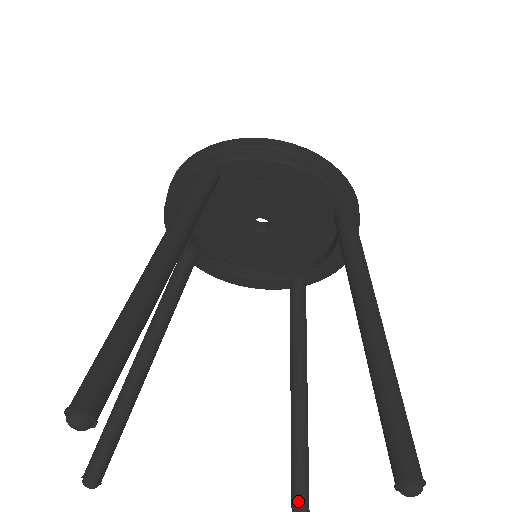
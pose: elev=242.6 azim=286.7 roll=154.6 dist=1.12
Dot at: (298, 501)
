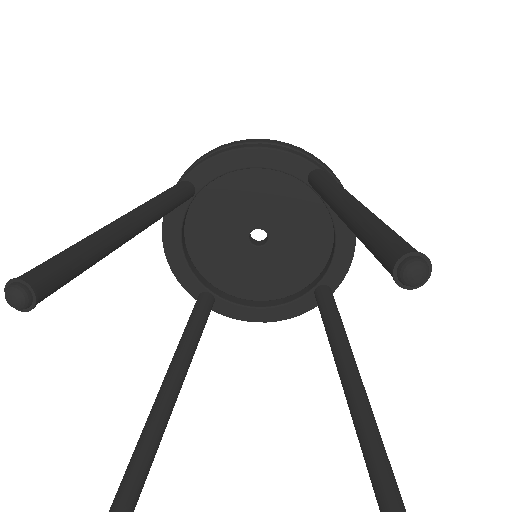
Dot at: (383, 496)
